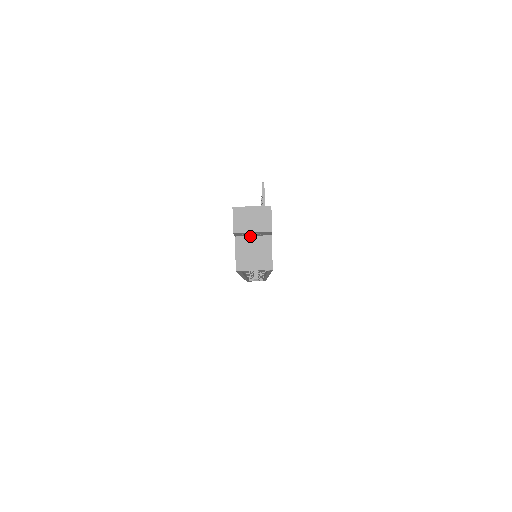
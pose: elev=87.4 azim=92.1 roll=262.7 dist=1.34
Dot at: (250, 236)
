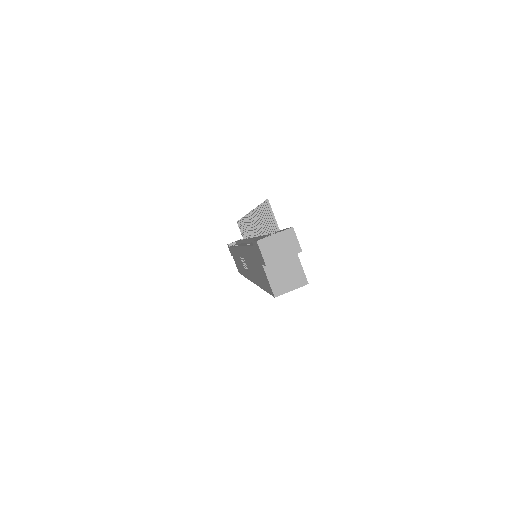
Dot at: occluded
